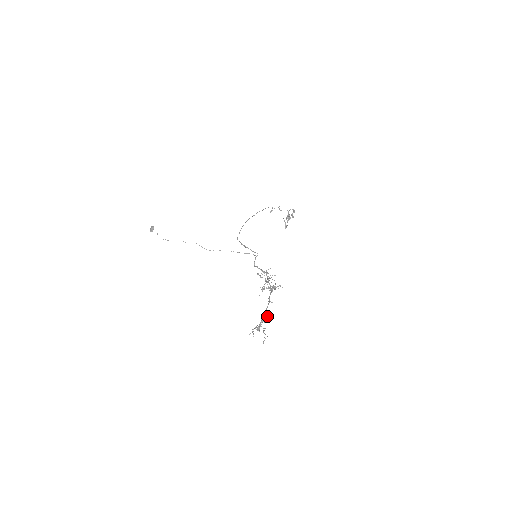
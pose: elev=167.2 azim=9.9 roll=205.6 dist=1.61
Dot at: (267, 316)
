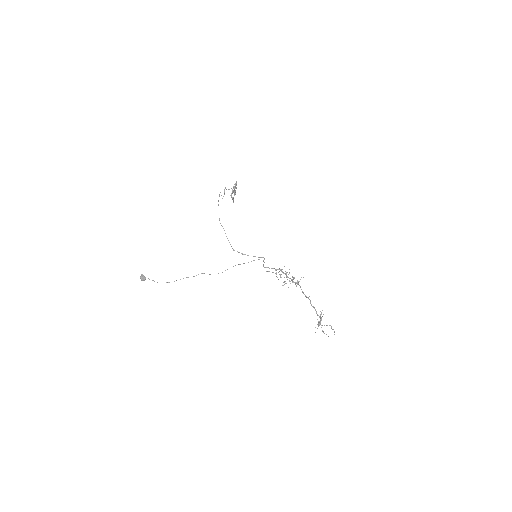
Dot at: (321, 313)
